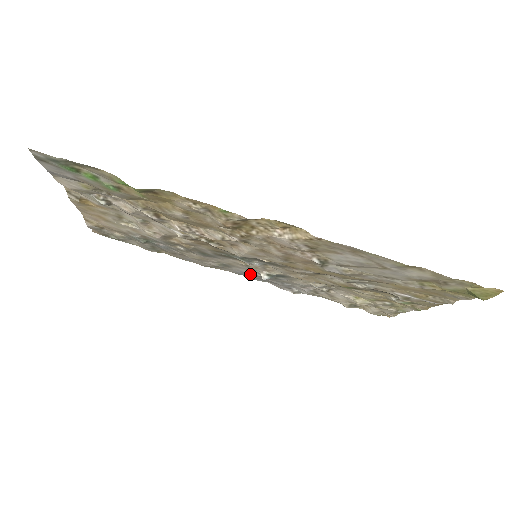
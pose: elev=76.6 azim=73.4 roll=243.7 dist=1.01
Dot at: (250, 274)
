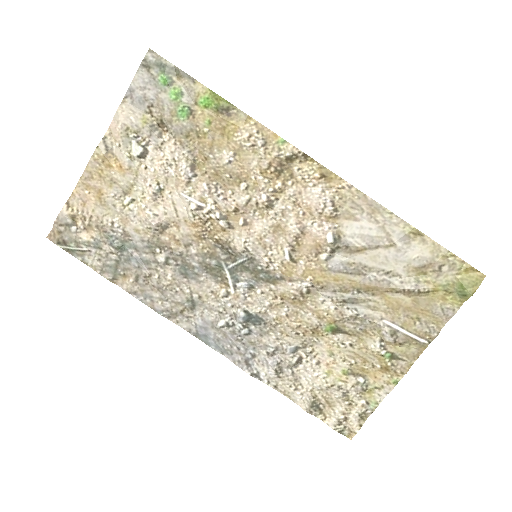
Dot at: (214, 326)
